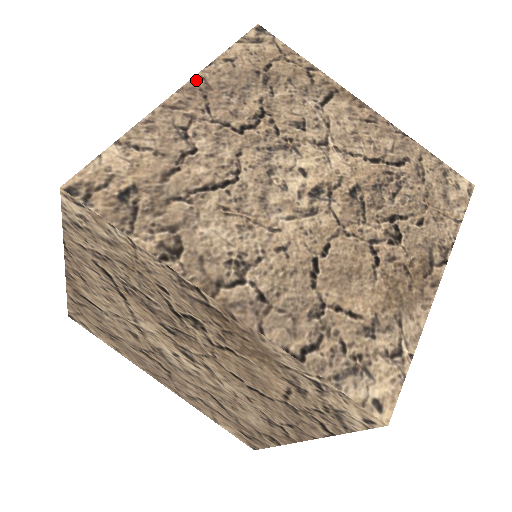
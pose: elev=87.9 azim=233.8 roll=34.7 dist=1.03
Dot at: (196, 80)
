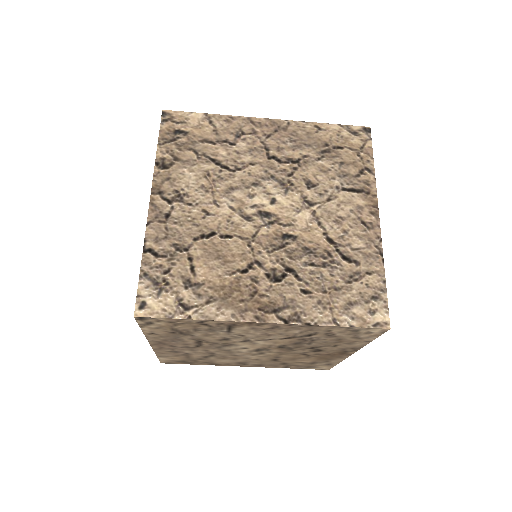
Dot at: (151, 342)
